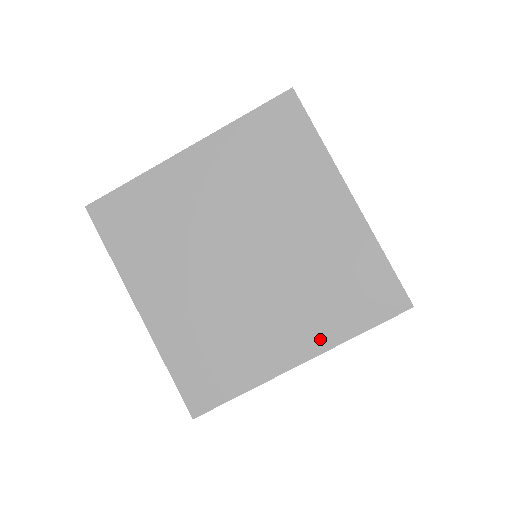
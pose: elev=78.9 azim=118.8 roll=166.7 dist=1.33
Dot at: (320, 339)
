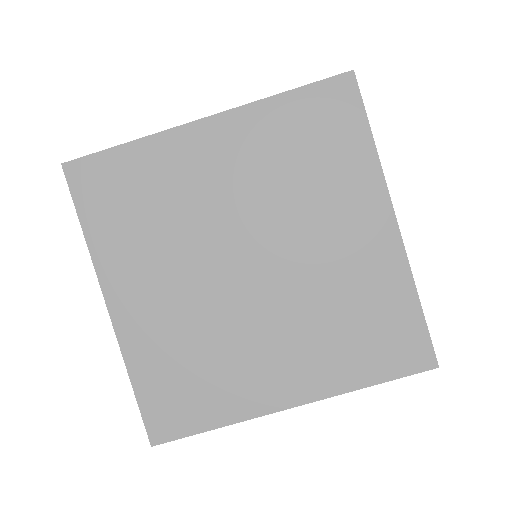
Dot at: (321, 383)
